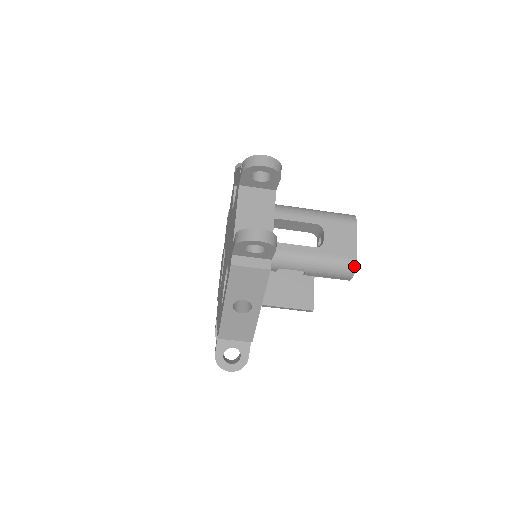
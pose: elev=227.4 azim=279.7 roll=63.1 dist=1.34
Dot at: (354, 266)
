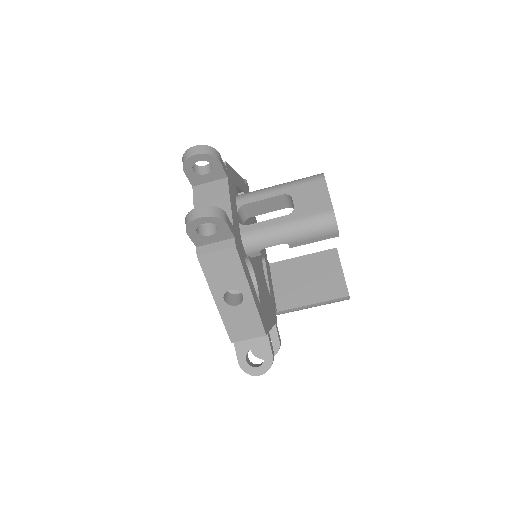
Dot at: (333, 217)
